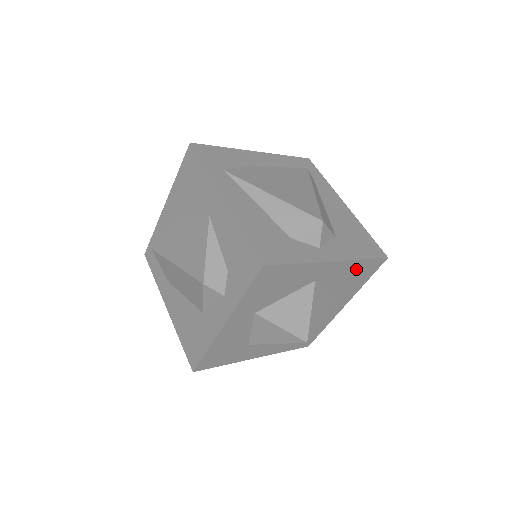
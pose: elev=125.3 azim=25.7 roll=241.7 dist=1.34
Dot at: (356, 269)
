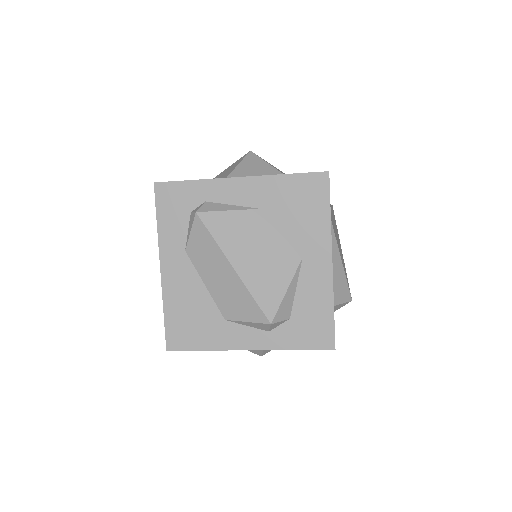
Dot at: occluded
